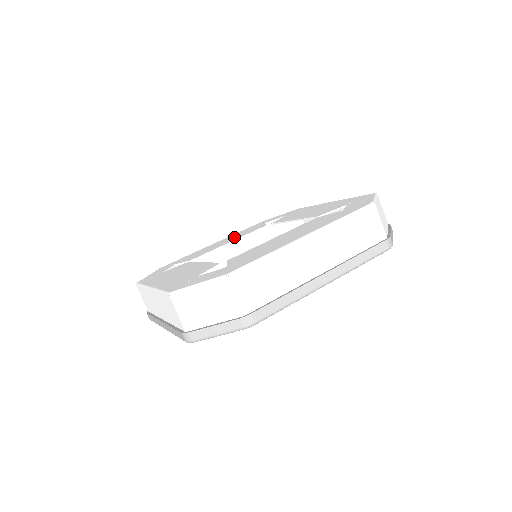
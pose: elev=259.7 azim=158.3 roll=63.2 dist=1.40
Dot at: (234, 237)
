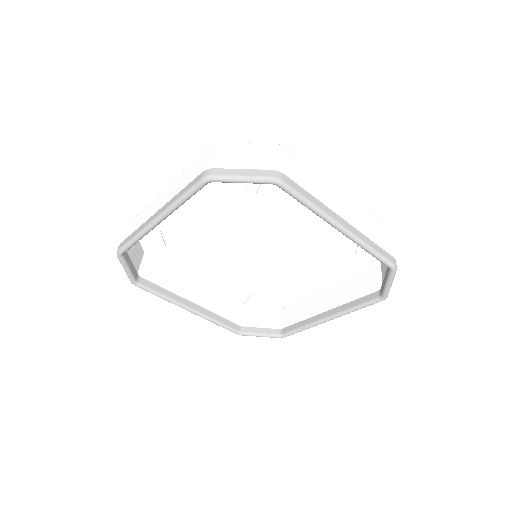
Dot at: (224, 274)
